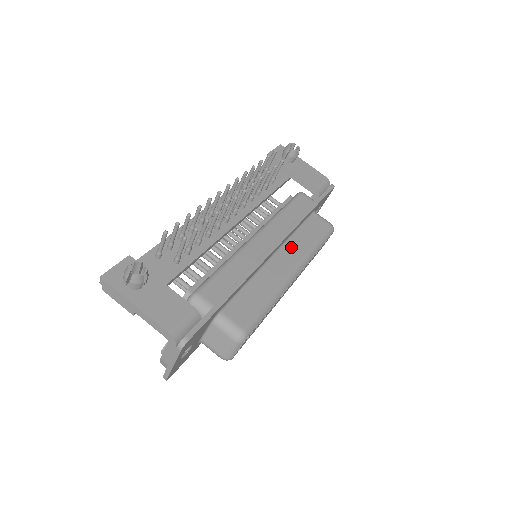
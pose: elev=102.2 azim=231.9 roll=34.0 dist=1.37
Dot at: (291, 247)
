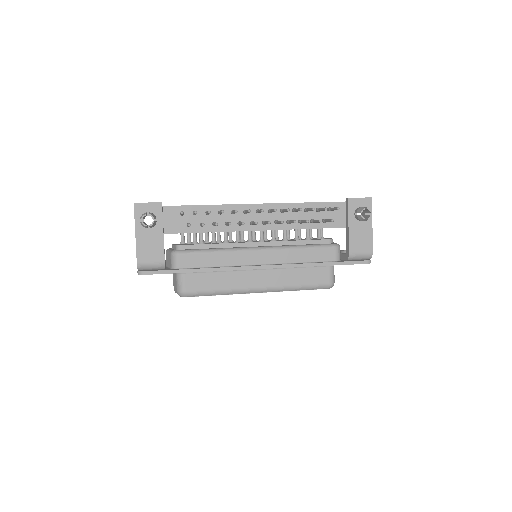
Dot at: (278, 274)
